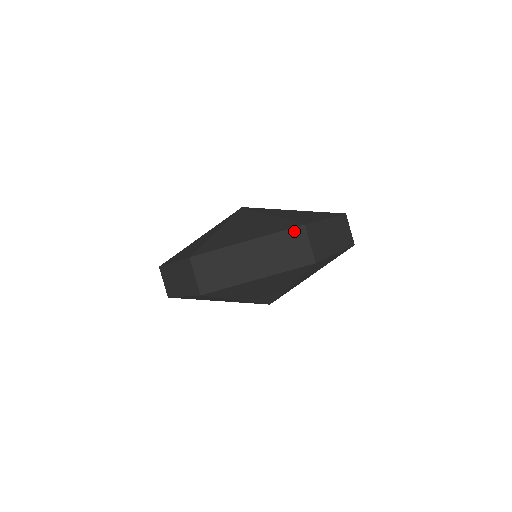
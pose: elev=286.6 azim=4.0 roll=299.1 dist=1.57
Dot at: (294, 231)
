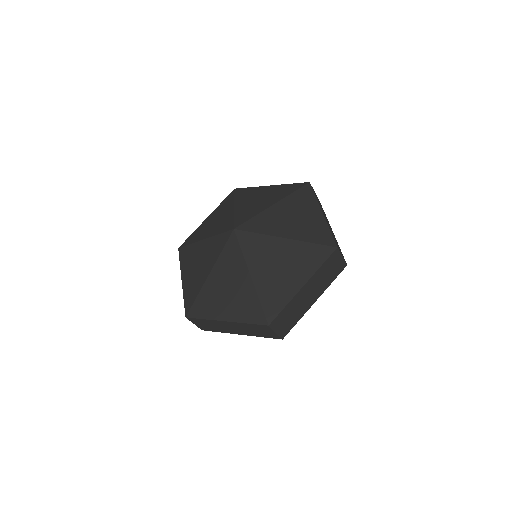
Dot at: (332, 257)
